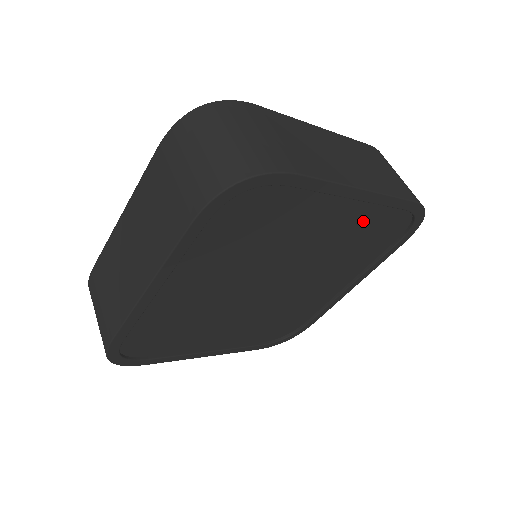
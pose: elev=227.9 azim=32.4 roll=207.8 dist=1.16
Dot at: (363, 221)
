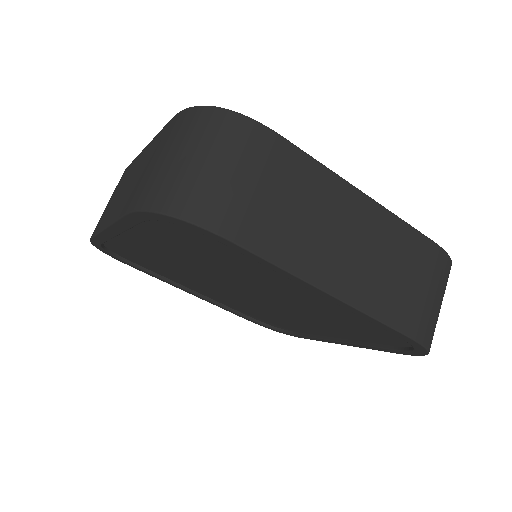
Dot at: (343, 312)
